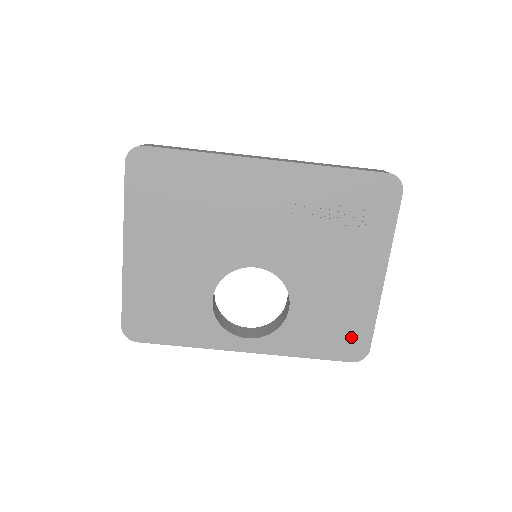
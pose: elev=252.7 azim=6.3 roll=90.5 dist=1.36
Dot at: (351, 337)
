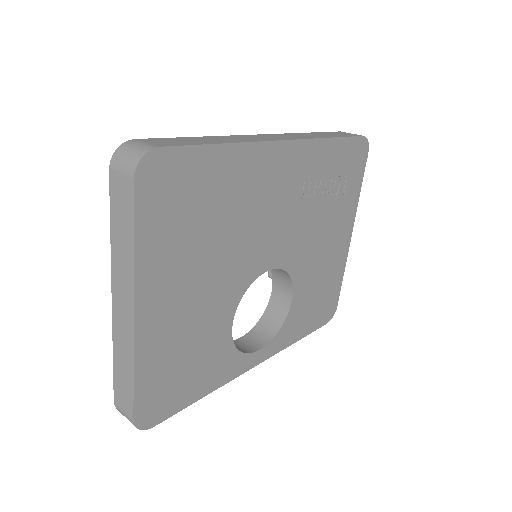
Dot at: (328, 302)
